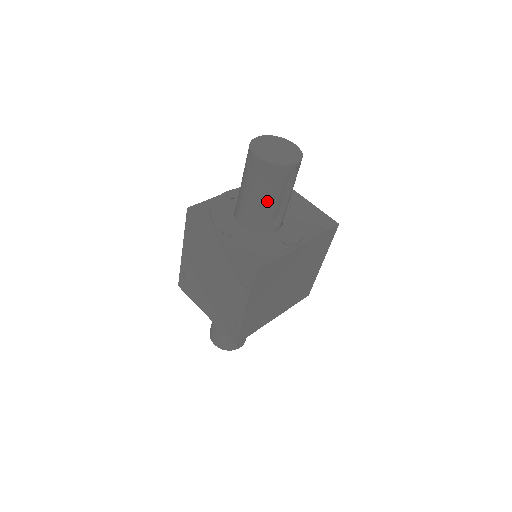
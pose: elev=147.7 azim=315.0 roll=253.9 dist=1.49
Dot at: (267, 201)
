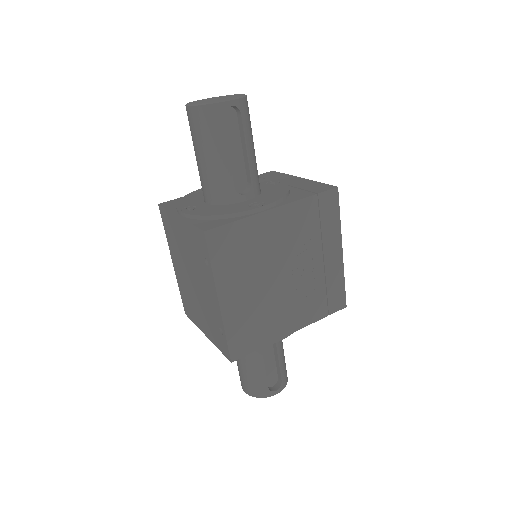
Dot at: (215, 157)
